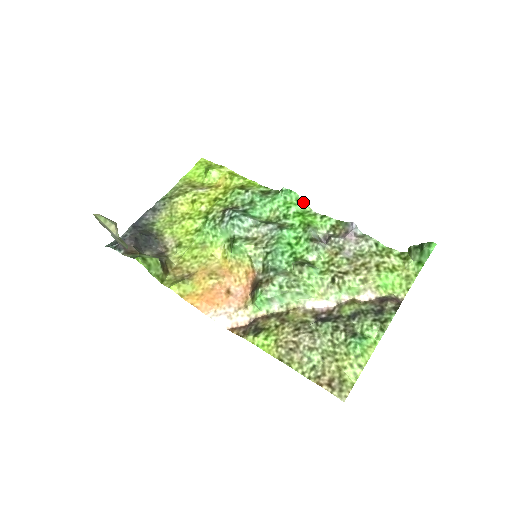
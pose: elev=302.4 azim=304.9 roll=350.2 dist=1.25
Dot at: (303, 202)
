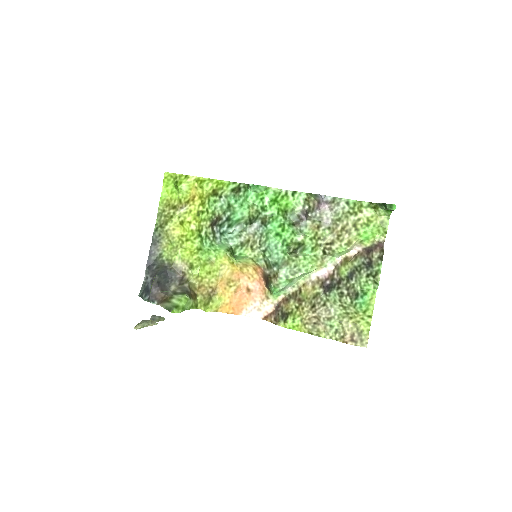
Dot at: (272, 188)
